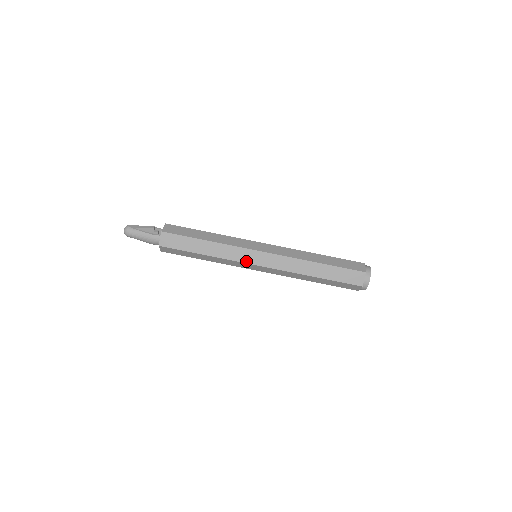
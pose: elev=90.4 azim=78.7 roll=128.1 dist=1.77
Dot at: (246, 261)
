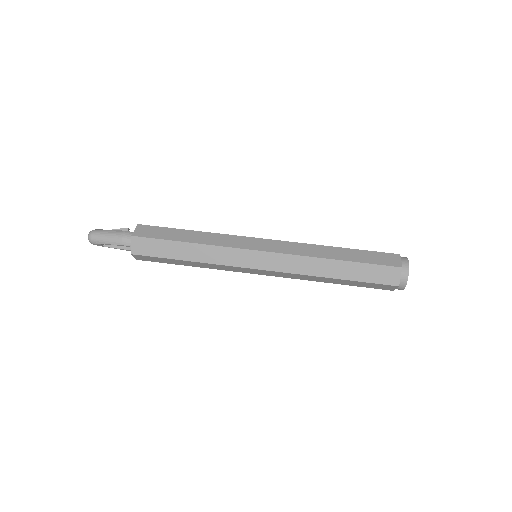
Dot at: (244, 247)
